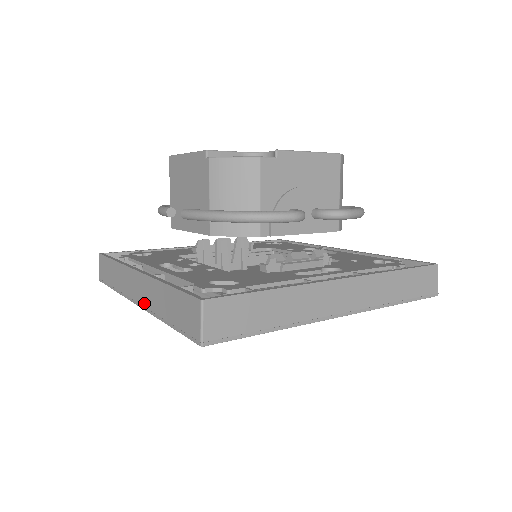
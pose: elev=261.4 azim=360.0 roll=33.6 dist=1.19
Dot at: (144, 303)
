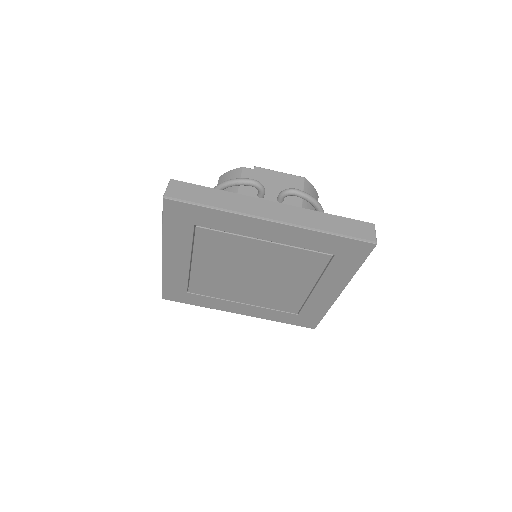
Dot at: occluded
